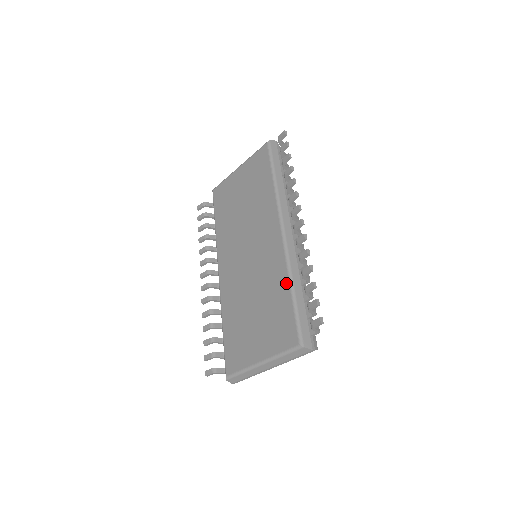
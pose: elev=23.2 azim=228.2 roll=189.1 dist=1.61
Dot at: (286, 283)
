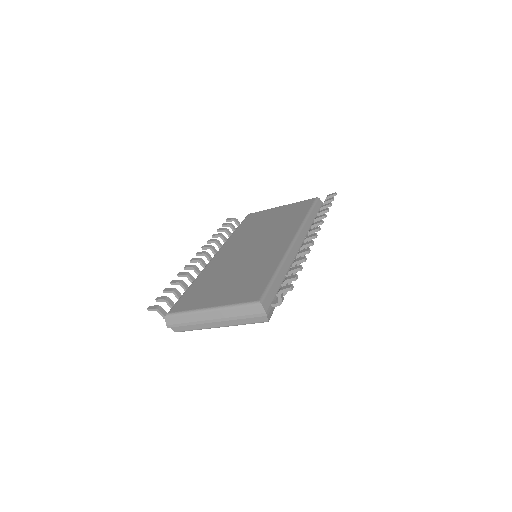
Dot at: (275, 266)
